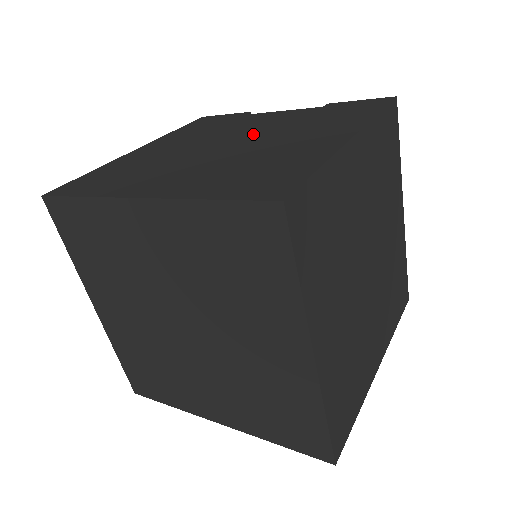
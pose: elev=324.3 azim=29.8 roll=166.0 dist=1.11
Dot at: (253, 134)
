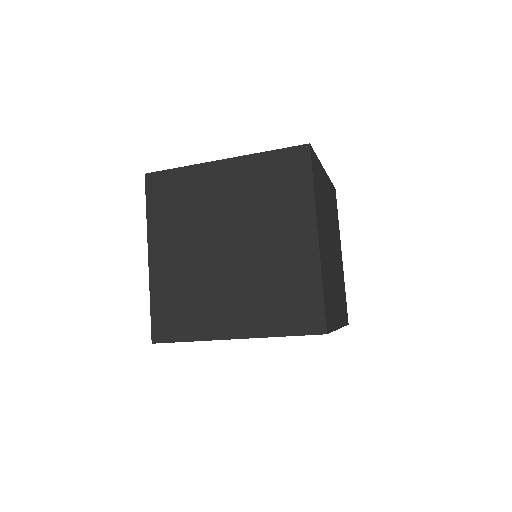
Dot at: occluded
